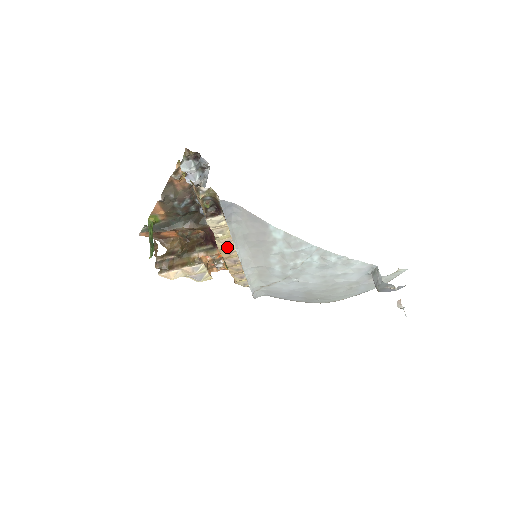
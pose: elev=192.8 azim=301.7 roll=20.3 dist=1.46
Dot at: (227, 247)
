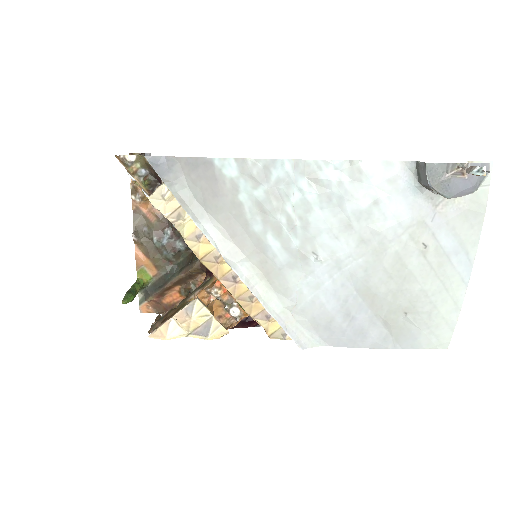
Dot at: (206, 249)
